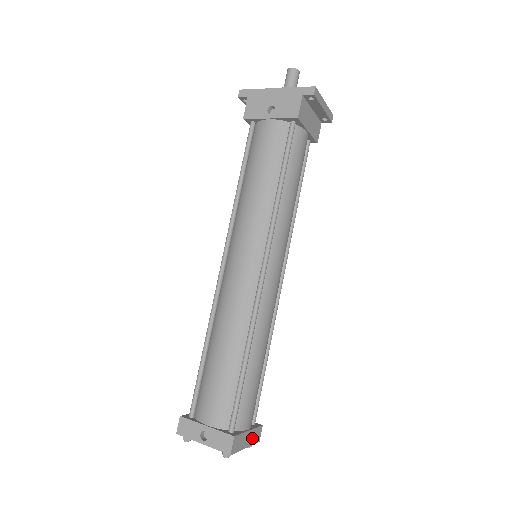
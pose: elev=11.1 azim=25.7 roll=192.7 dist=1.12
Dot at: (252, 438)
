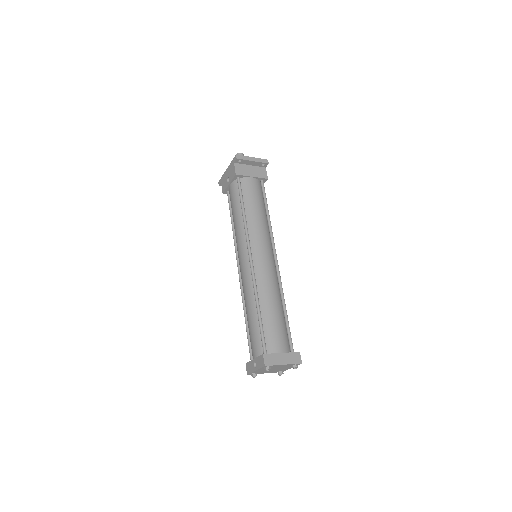
Dot at: (289, 359)
